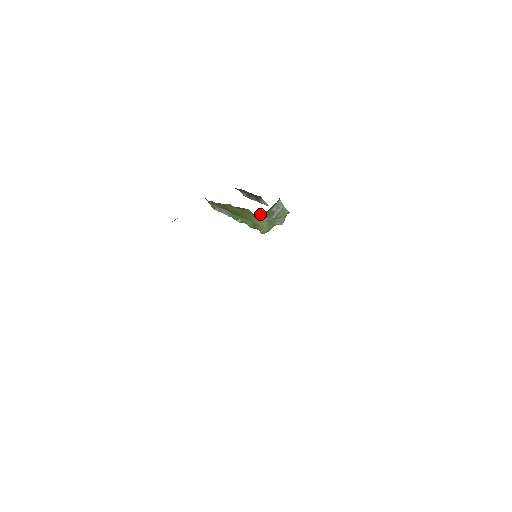
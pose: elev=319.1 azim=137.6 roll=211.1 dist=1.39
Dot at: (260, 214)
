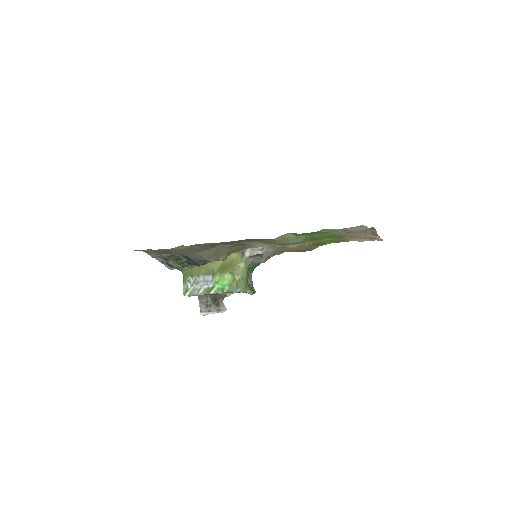
Dot at: occluded
